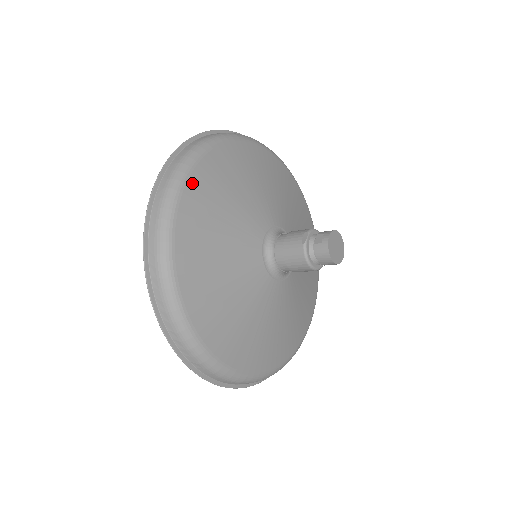
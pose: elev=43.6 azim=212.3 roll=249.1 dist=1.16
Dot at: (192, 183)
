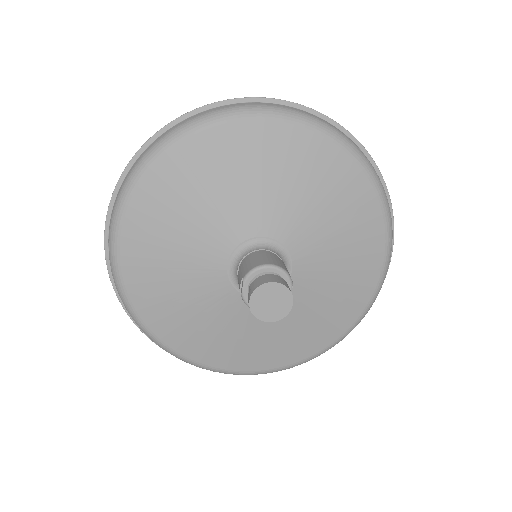
Dot at: (125, 251)
